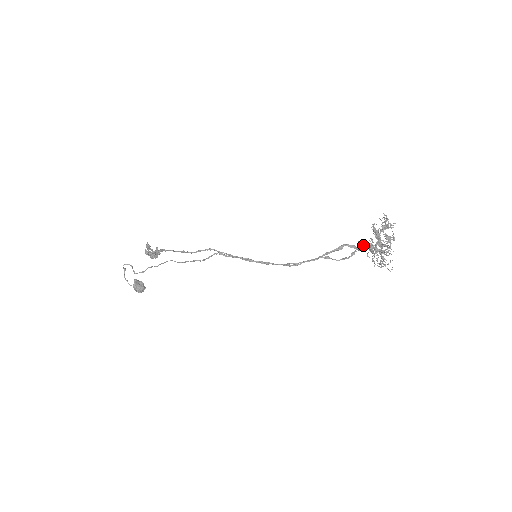
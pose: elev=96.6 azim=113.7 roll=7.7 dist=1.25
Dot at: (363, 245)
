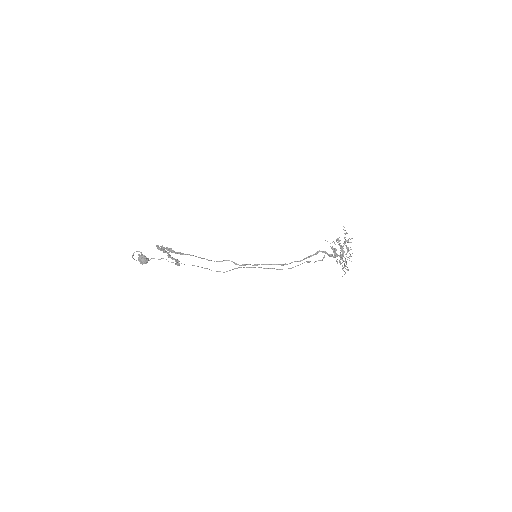
Dot at: (325, 240)
